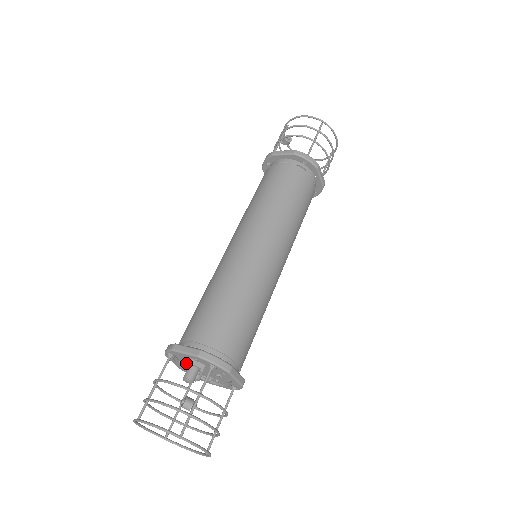
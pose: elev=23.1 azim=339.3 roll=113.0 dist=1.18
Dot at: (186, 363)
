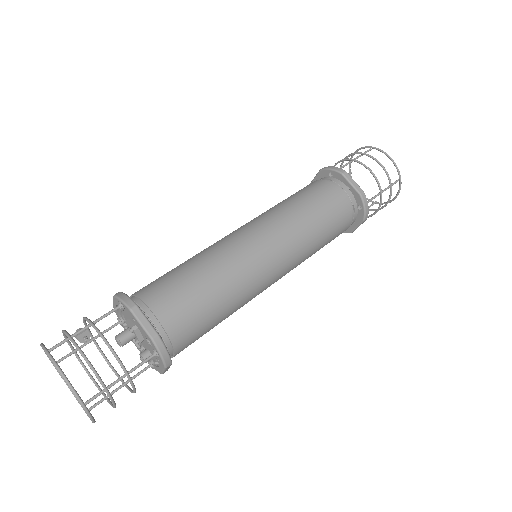
Dot at: occluded
